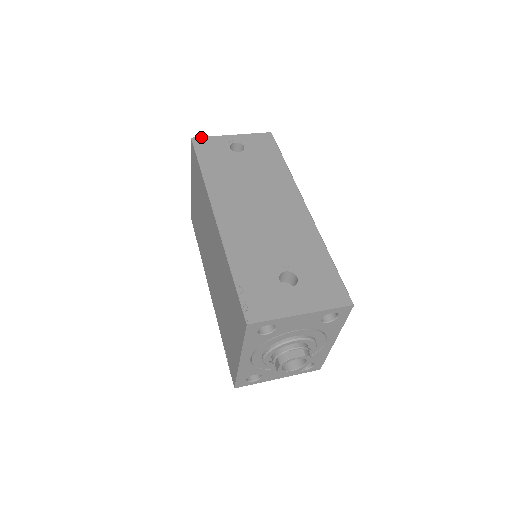
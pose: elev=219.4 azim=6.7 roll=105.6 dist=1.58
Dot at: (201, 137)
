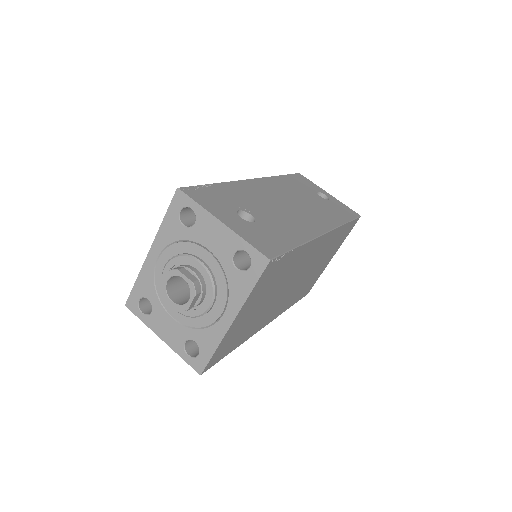
Dot at: occluded
